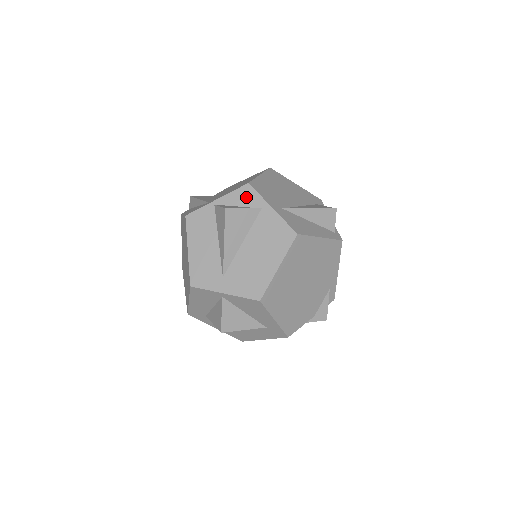
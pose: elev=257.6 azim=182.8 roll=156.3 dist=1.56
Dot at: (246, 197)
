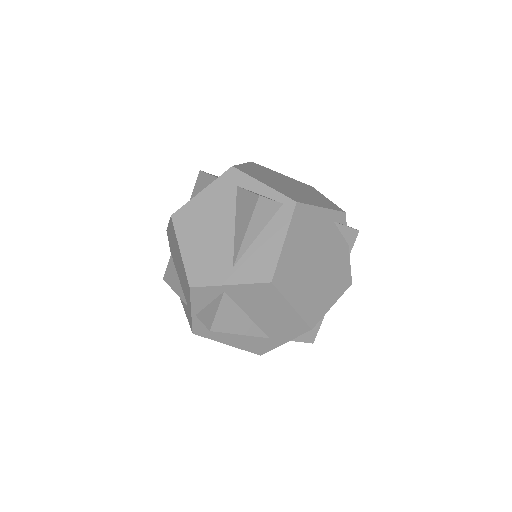
Dot at: (204, 295)
